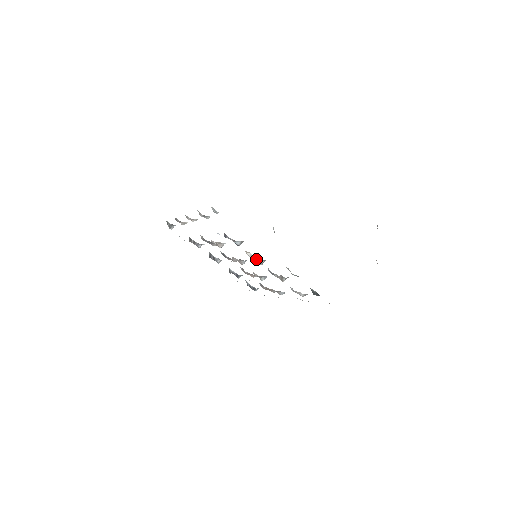
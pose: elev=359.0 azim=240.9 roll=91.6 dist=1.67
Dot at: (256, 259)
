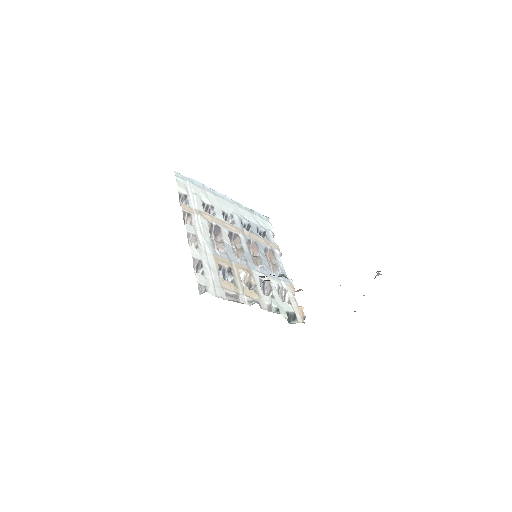
Dot at: (249, 277)
